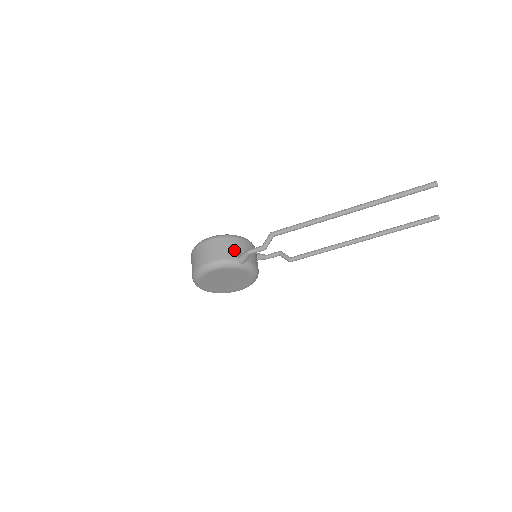
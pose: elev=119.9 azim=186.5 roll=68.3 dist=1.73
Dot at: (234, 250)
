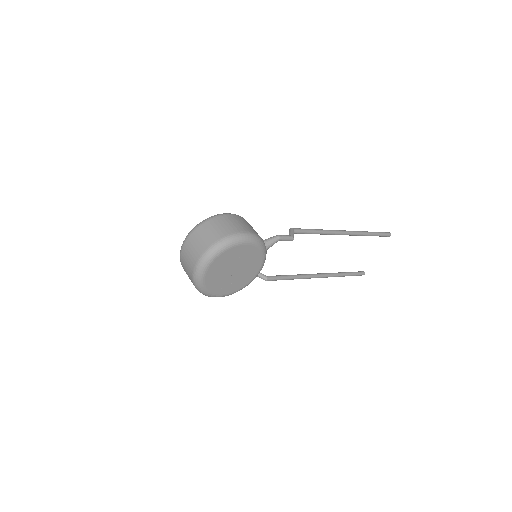
Dot at: occluded
